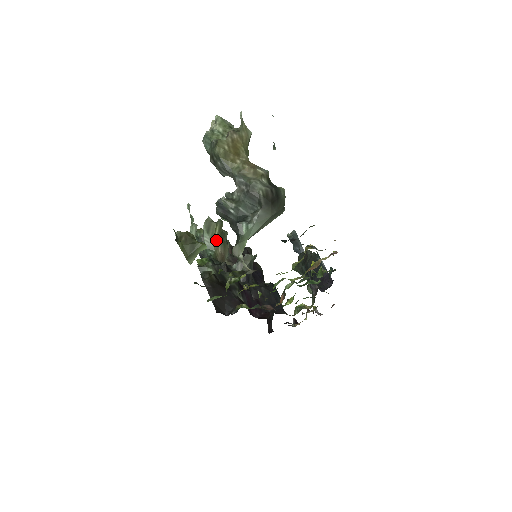
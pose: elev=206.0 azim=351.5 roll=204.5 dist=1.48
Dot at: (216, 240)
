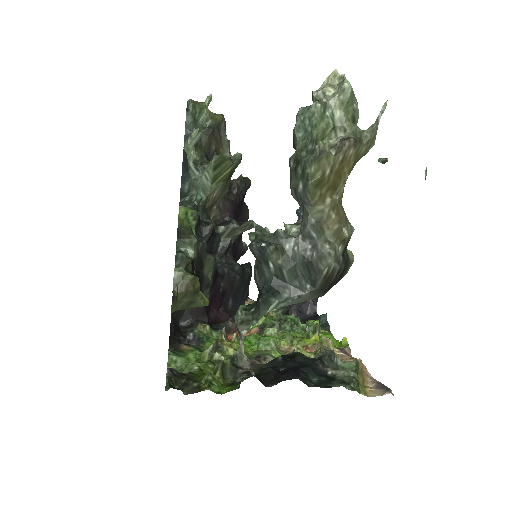
Dot at: (219, 181)
